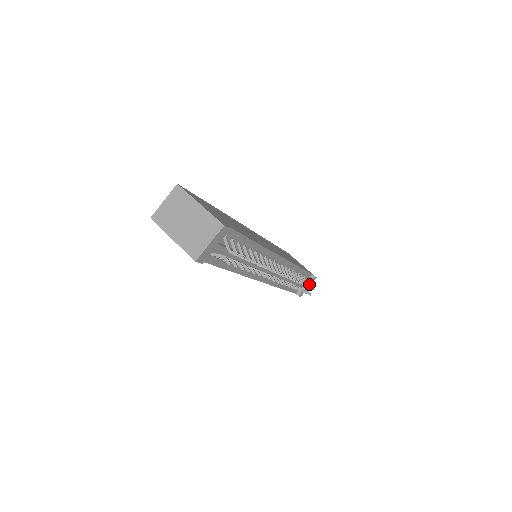
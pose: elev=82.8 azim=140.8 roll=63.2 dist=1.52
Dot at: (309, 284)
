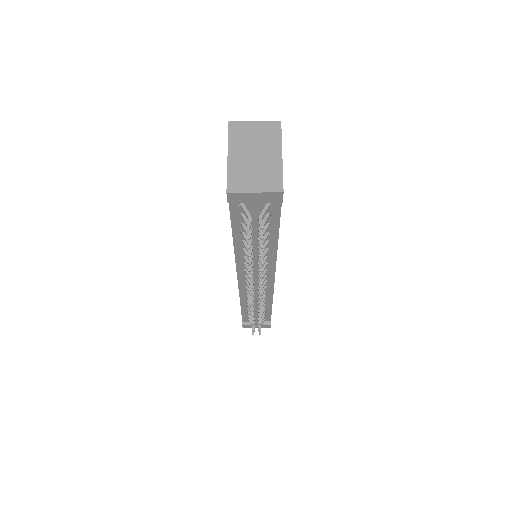
Dot at: (261, 325)
